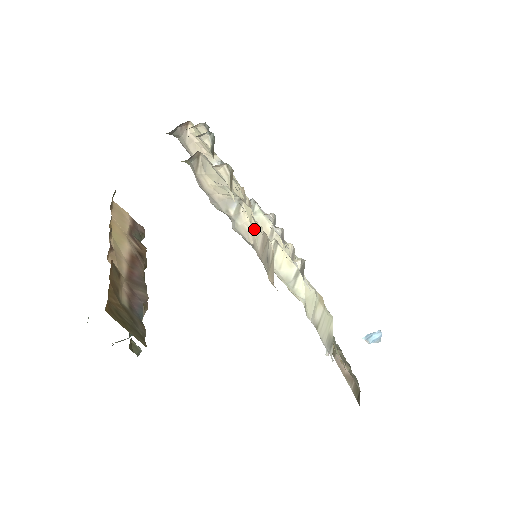
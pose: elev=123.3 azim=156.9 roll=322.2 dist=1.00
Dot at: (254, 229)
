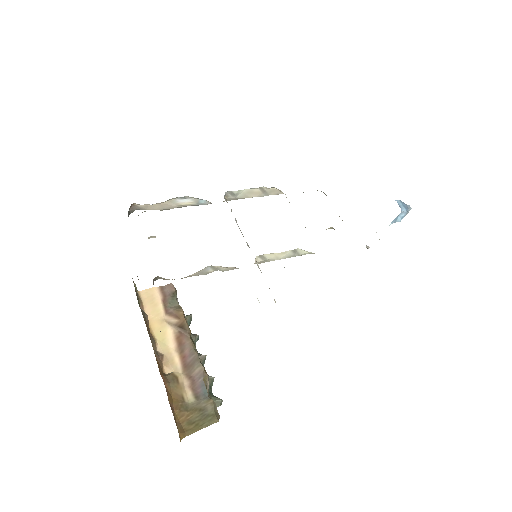
Dot at: occluded
